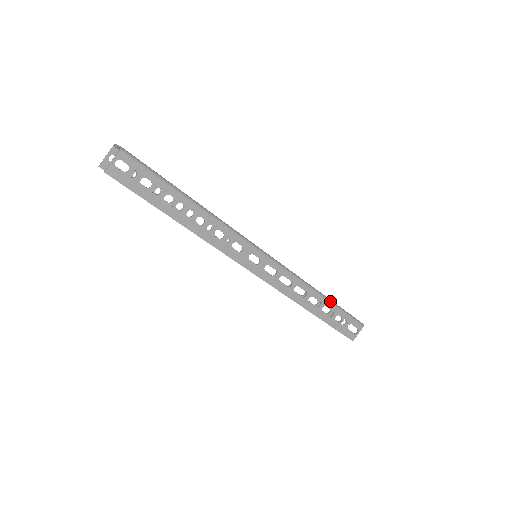
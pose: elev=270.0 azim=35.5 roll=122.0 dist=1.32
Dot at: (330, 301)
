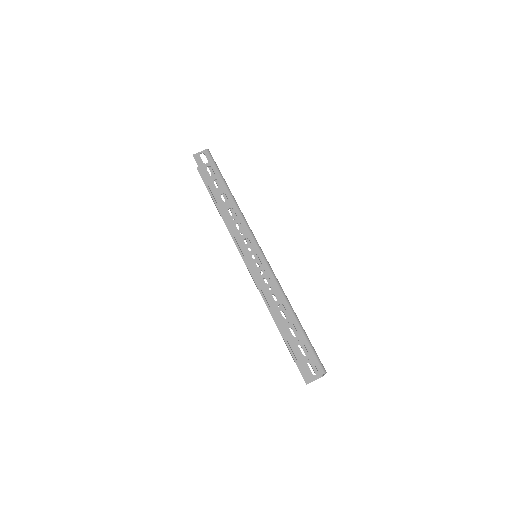
Dot at: (299, 321)
